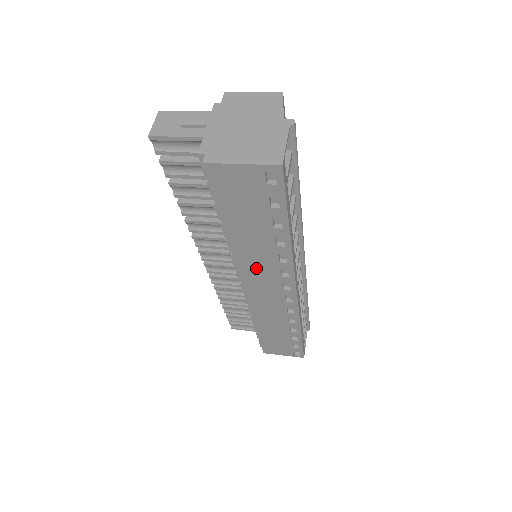
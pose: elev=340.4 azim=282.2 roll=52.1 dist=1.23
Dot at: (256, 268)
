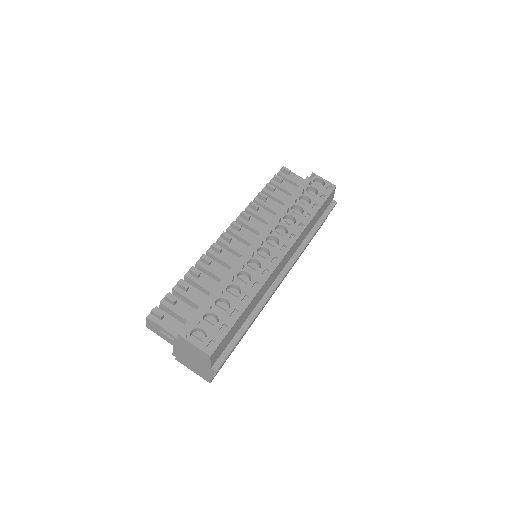
Dot at: occluded
